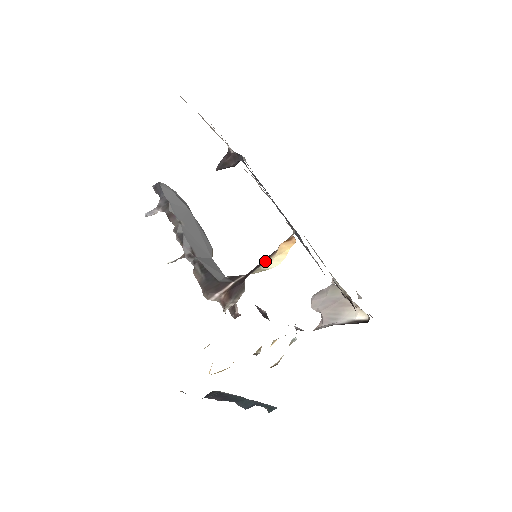
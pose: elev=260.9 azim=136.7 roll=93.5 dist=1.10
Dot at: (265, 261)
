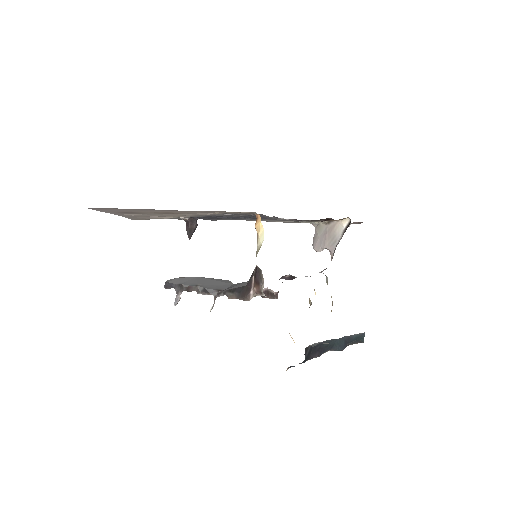
Dot at: occluded
